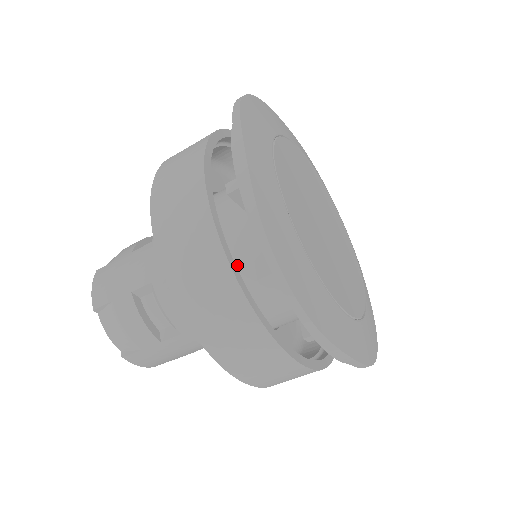
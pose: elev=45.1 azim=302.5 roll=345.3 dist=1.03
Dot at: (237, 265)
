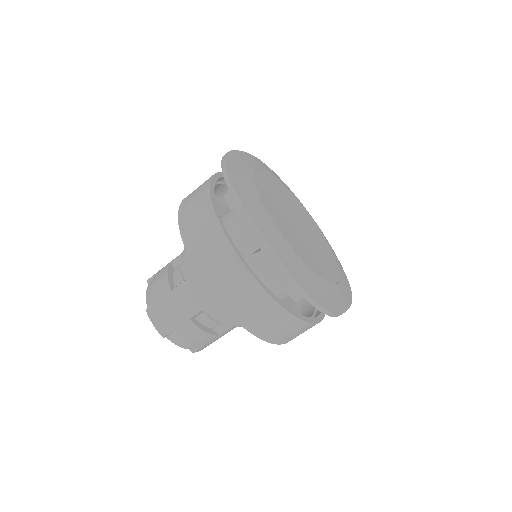
Dot at: (265, 285)
